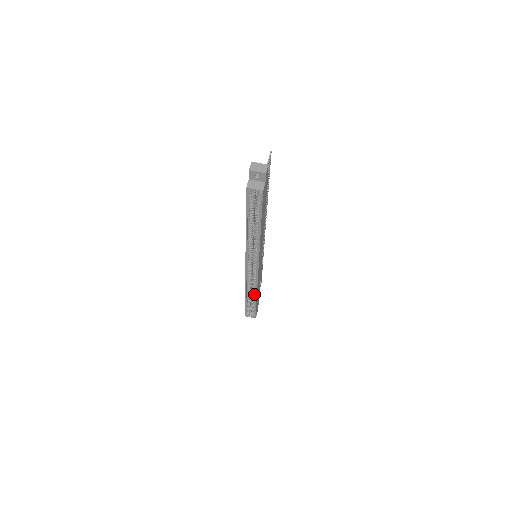
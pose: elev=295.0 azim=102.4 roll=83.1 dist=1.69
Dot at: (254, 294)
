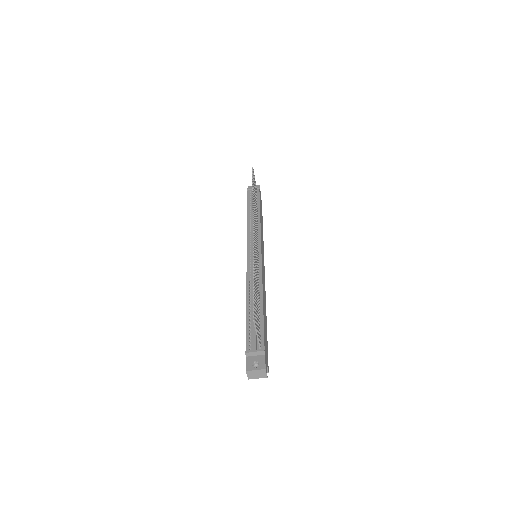
Dot at: occluded
